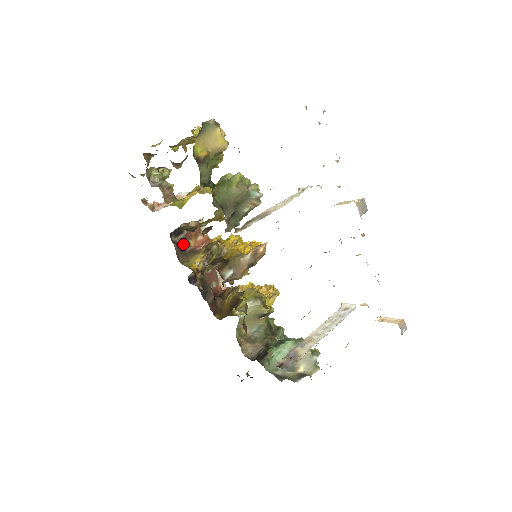
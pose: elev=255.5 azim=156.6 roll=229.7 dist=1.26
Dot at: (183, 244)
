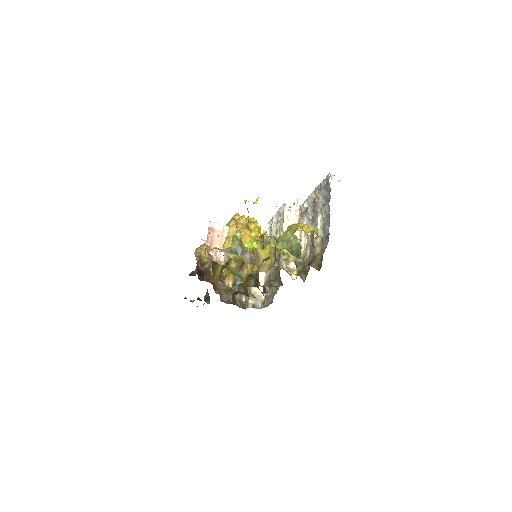
Dot at: occluded
